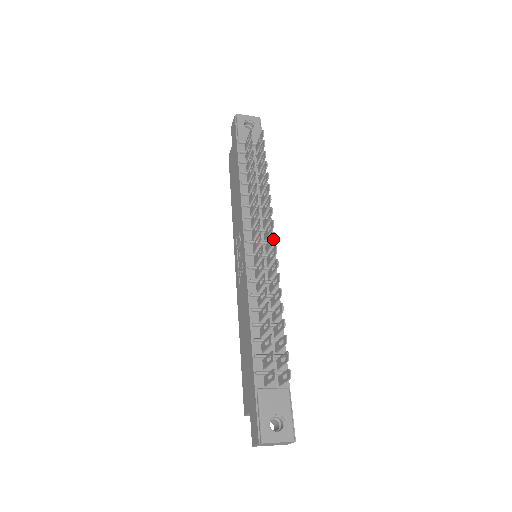
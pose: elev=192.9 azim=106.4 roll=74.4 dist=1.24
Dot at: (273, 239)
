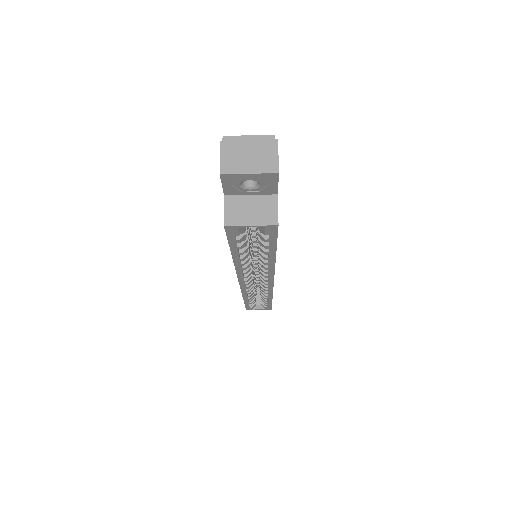
Dot at: occluded
